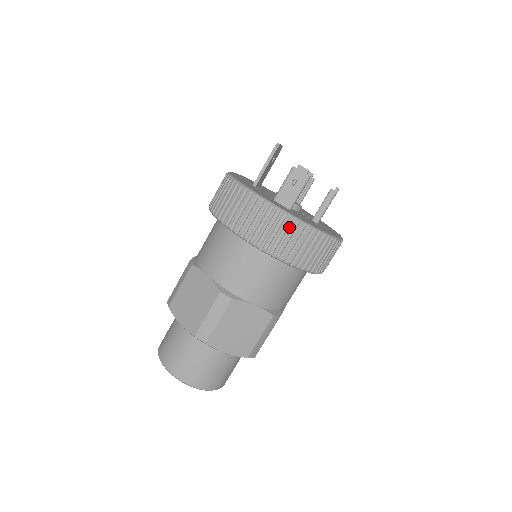
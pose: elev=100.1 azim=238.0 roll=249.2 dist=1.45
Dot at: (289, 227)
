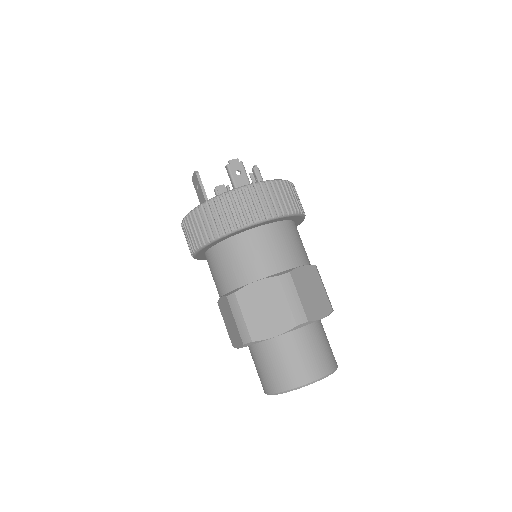
Dot at: (272, 189)
